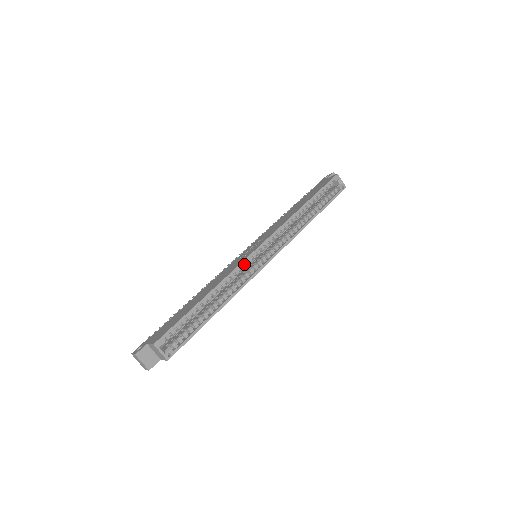
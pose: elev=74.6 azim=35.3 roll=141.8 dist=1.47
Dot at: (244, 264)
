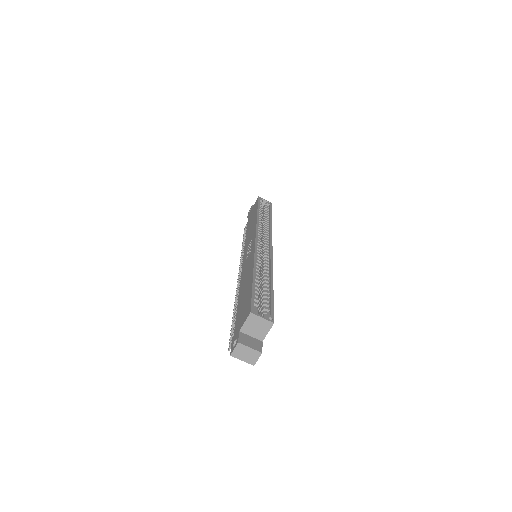
Dot at: (257, 251)
